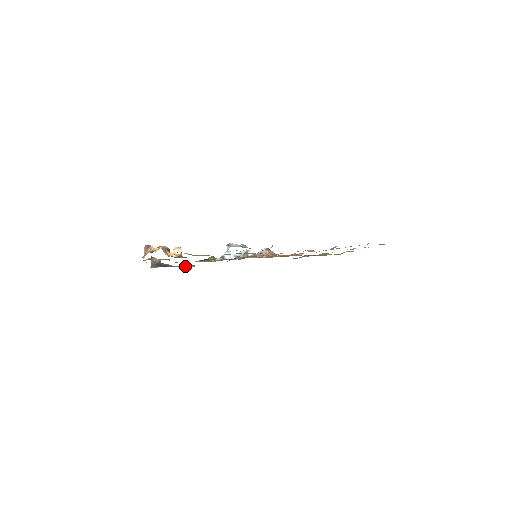
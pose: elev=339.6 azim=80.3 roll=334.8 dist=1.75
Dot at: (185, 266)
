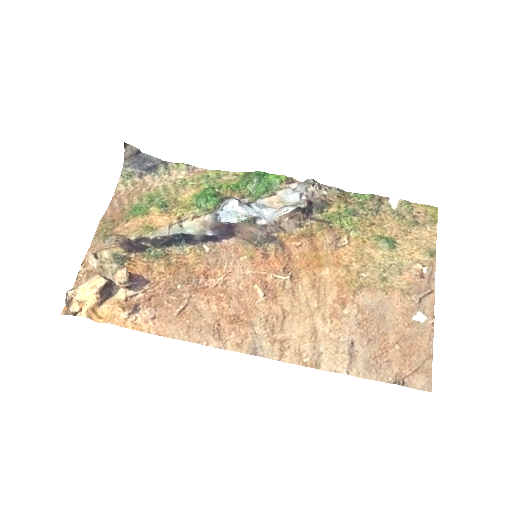
Dot at: (175, 169)
